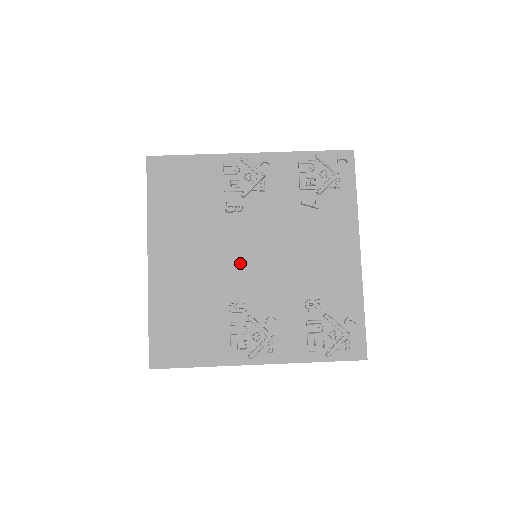
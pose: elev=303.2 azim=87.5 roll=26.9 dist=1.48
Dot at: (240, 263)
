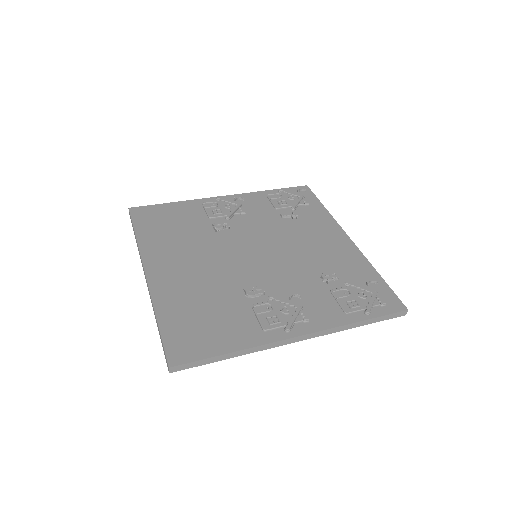
Dot at: (243, 261)
